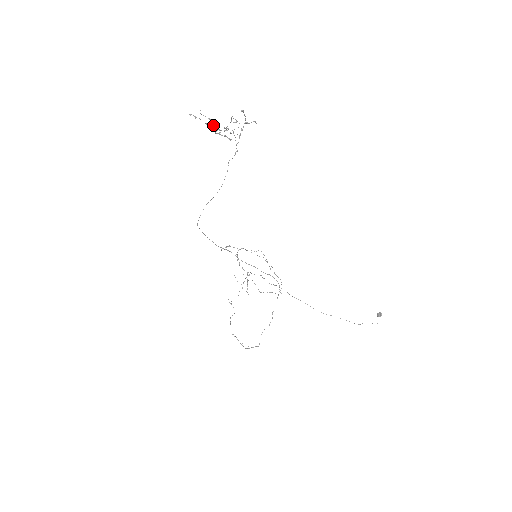
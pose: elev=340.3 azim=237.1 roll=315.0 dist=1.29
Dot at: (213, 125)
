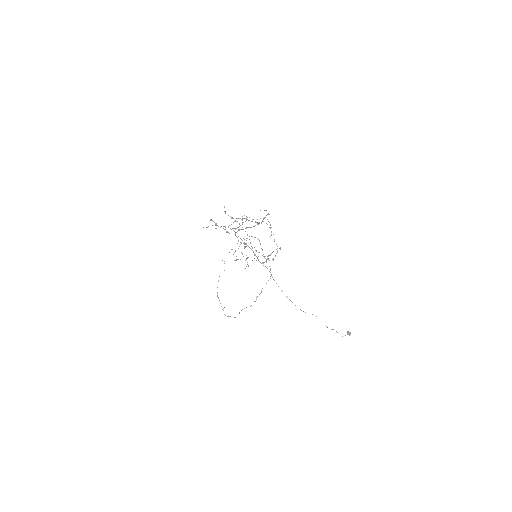
Dot at: (232, 249)
